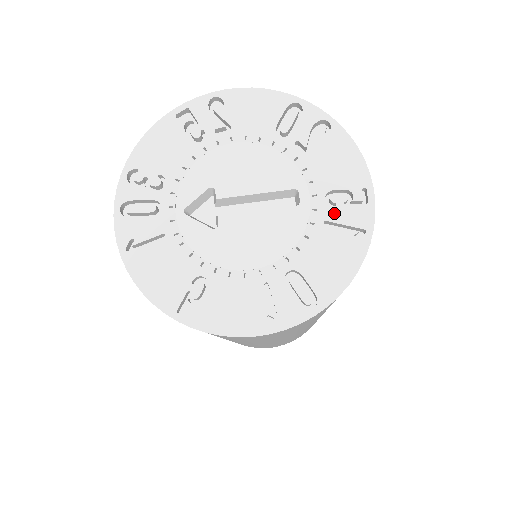
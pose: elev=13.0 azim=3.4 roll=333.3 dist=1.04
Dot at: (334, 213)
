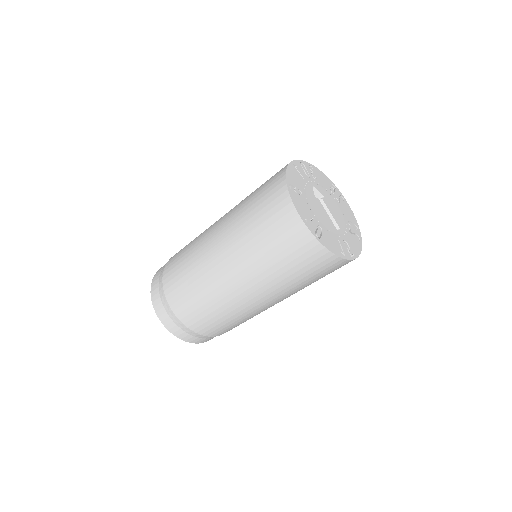
Dot at: (343, 244)
